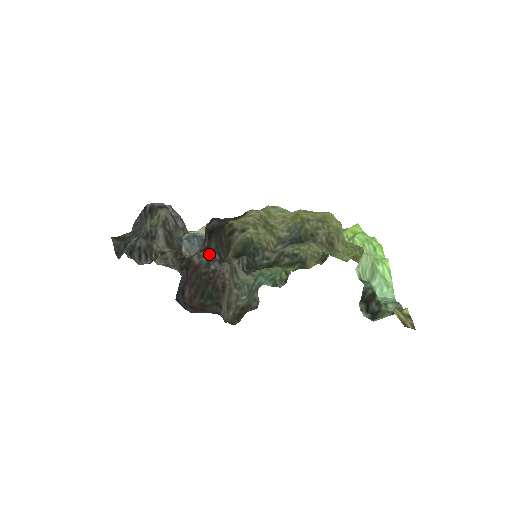
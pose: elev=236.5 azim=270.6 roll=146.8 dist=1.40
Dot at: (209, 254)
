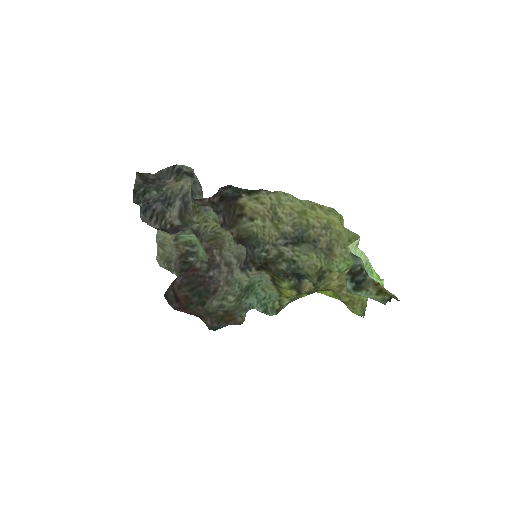
Dot at: (212, 261)
